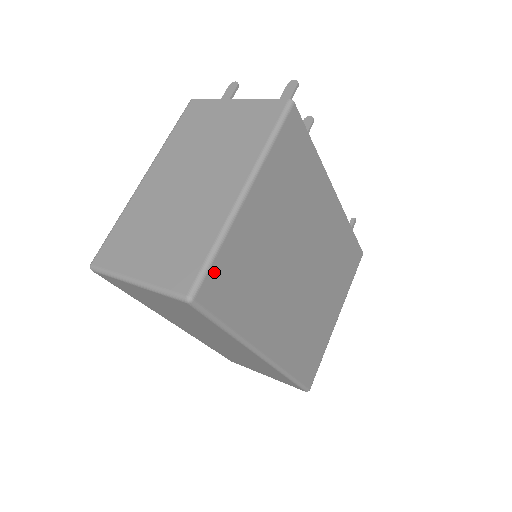
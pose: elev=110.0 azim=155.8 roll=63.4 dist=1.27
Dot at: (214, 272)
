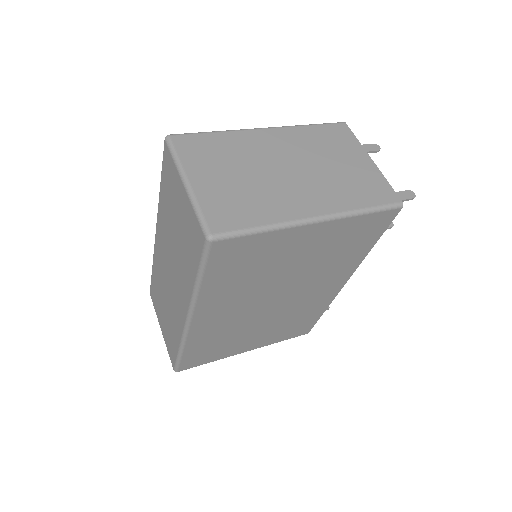
Dot at: (242, 241)
